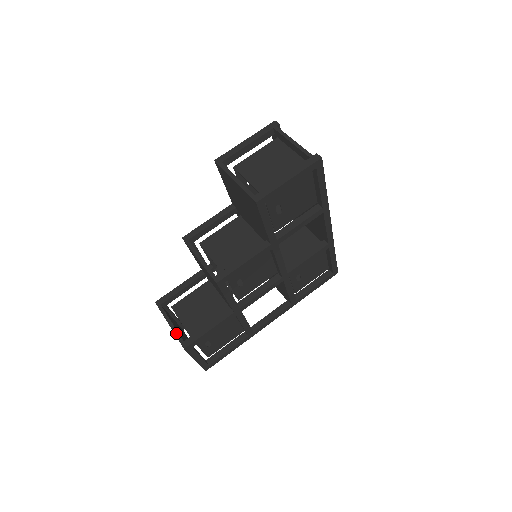
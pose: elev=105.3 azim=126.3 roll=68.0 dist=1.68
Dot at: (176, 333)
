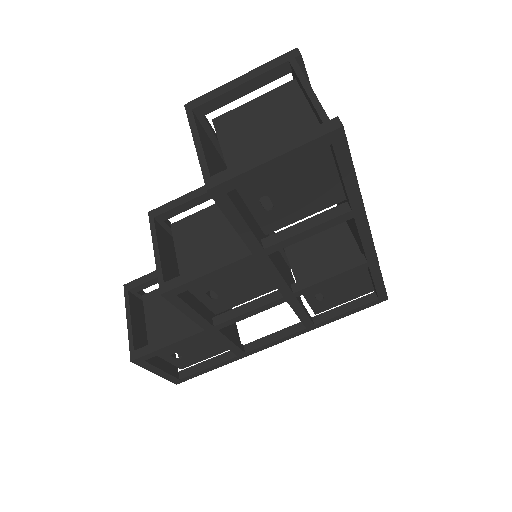
Dot at: (130, 336)
